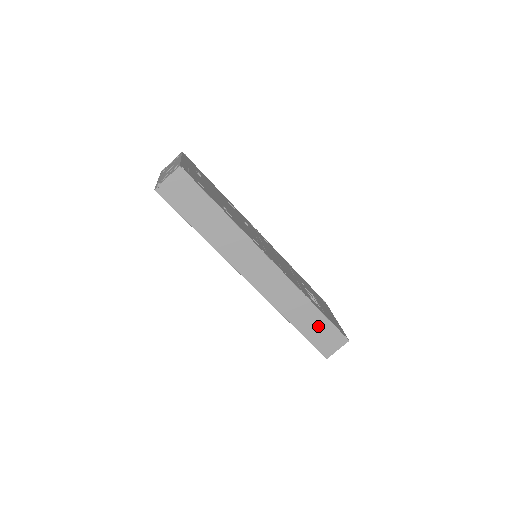
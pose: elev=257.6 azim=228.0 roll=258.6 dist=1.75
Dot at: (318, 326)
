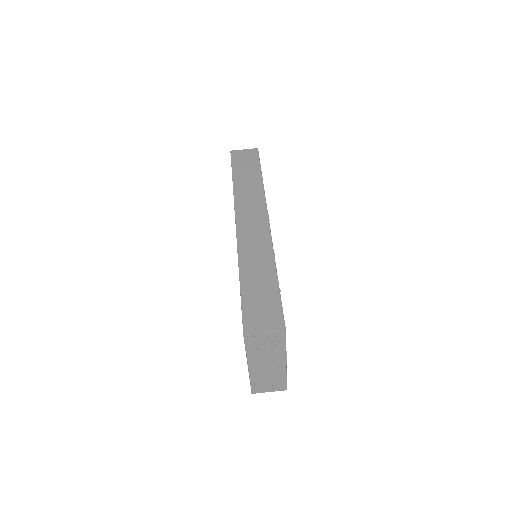
Dot at: (264, 292)
